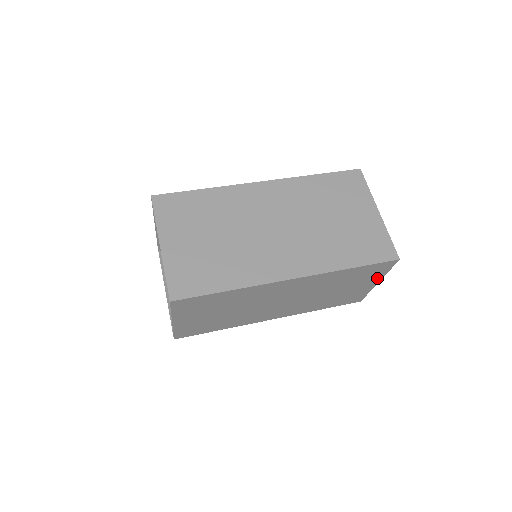
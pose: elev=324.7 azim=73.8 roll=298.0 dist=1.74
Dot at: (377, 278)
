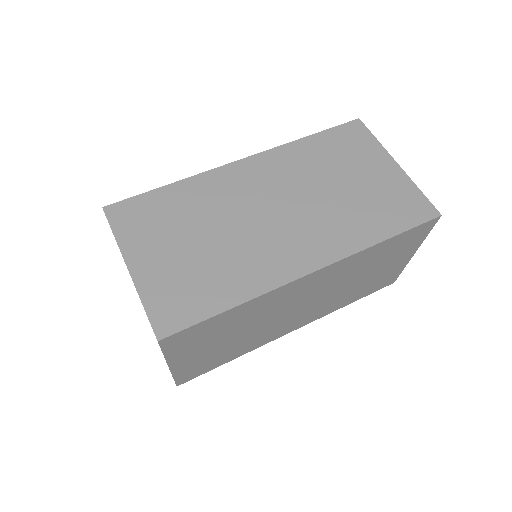
Dot at: (414, 248)
